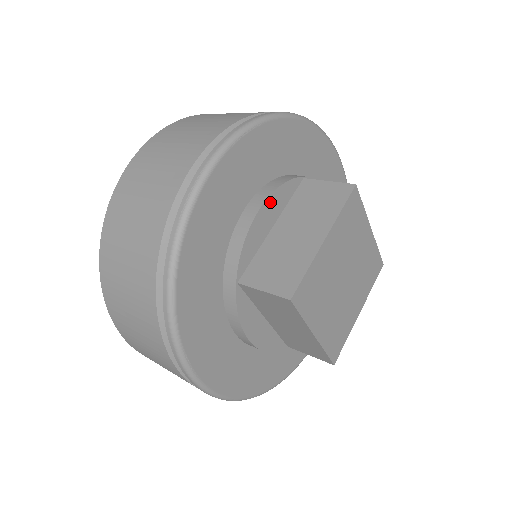
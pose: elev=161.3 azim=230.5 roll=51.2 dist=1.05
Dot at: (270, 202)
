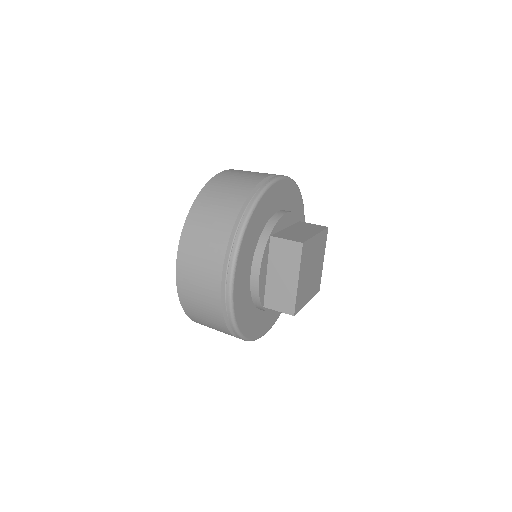
Dot at: (290, 215)
